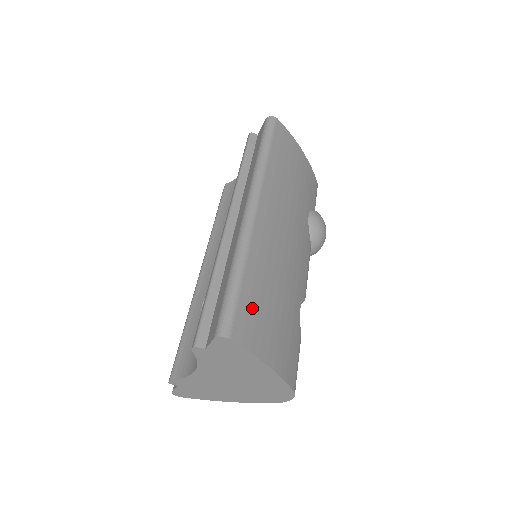
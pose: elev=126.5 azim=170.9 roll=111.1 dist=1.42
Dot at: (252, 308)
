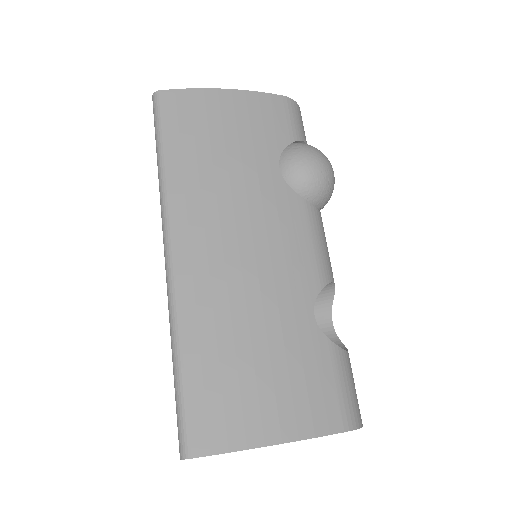
Dot at: (211, 393)
